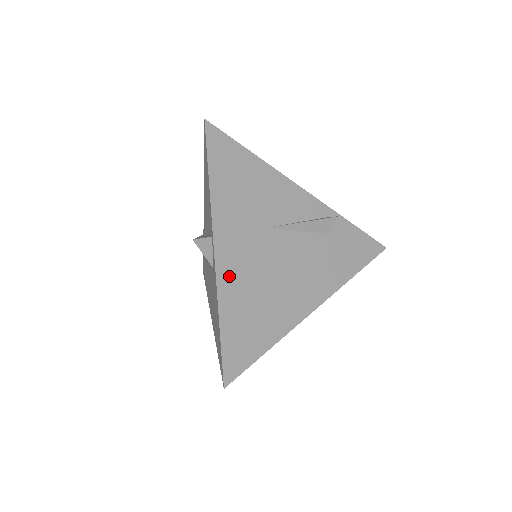
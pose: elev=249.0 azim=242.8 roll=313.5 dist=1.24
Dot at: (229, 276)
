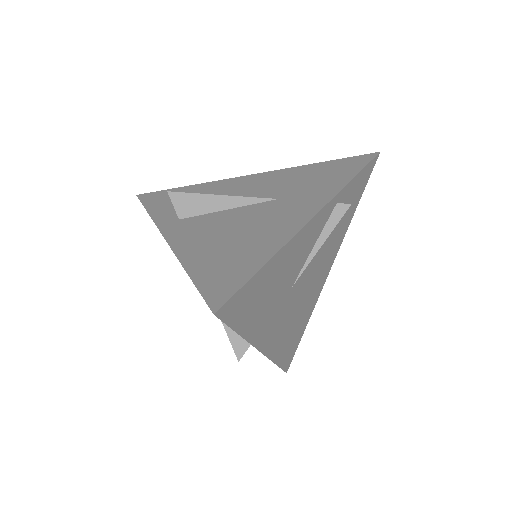
Dot at: (275, 345)
